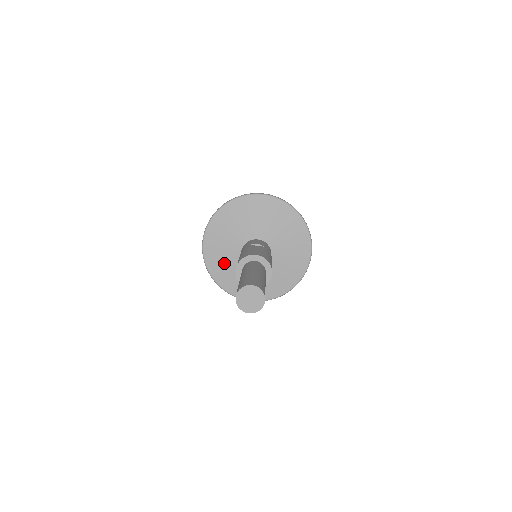
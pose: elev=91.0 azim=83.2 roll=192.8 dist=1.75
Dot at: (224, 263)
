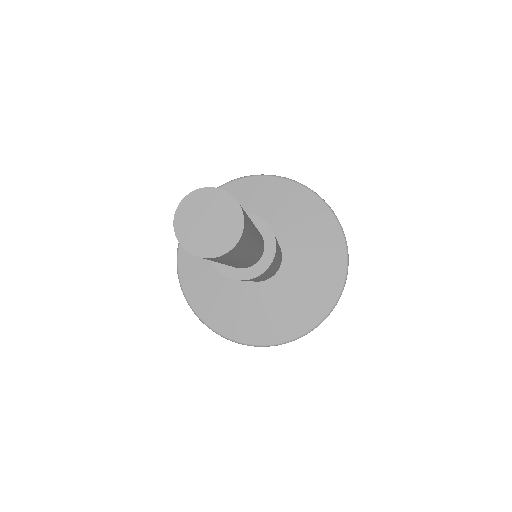
Dot at: (205, 265)
